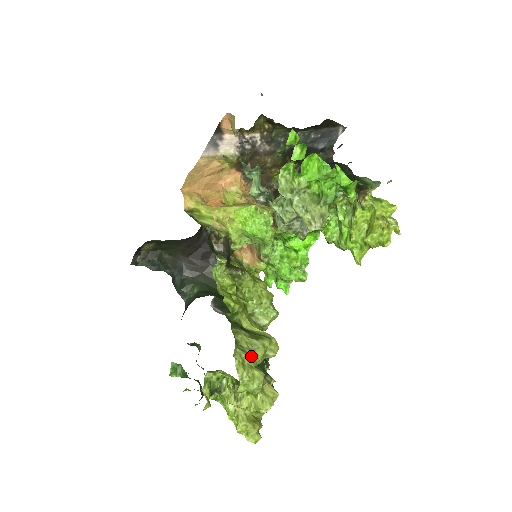
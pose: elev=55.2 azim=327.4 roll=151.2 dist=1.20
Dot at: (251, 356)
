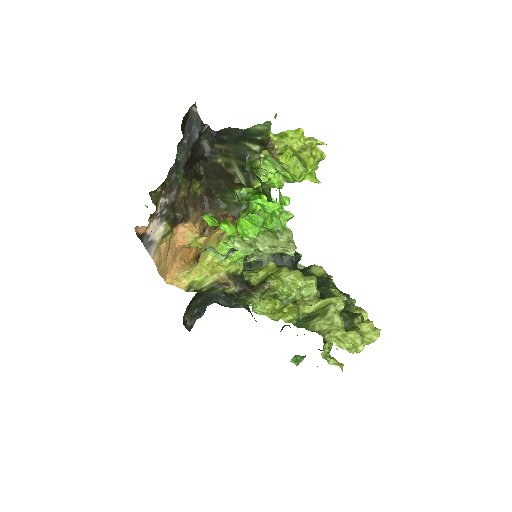
Dot at: (336, 328)
